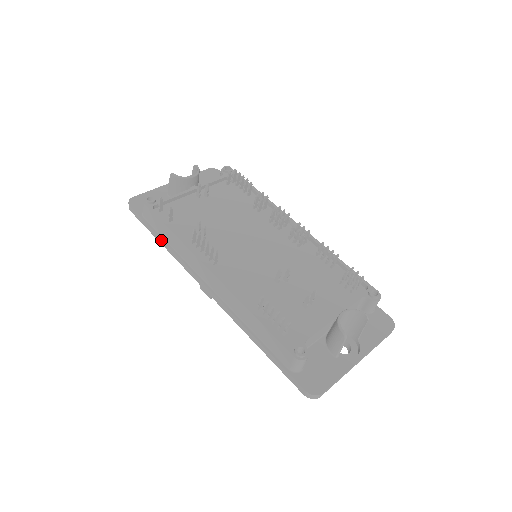
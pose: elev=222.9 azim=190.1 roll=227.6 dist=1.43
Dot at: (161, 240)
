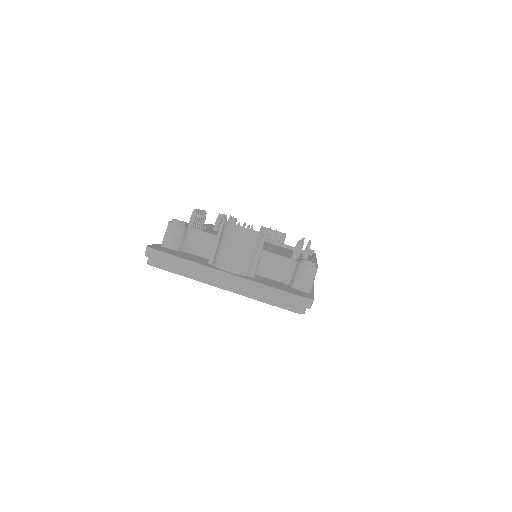
Dot at: occluded
